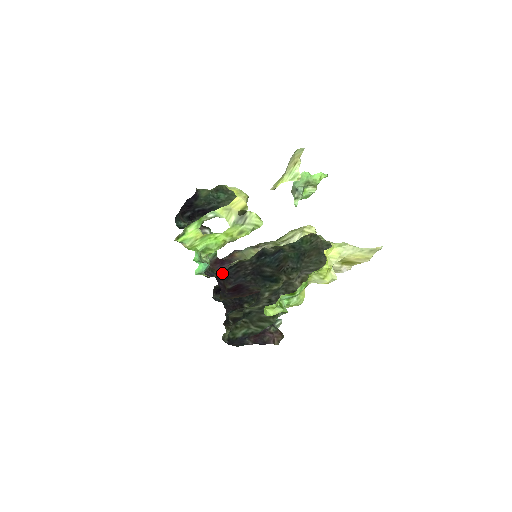
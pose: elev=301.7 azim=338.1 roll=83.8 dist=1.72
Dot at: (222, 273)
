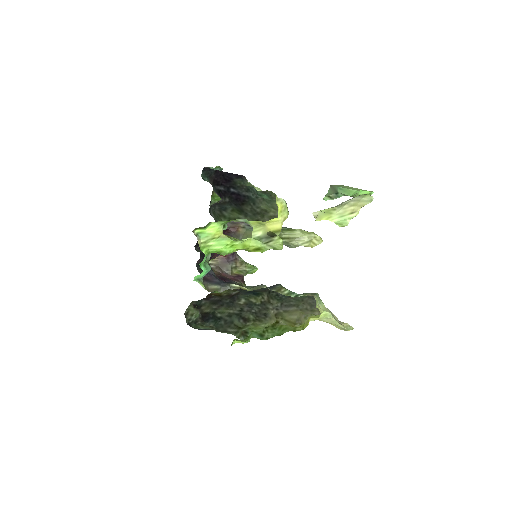
Dot at: (218, 279)
